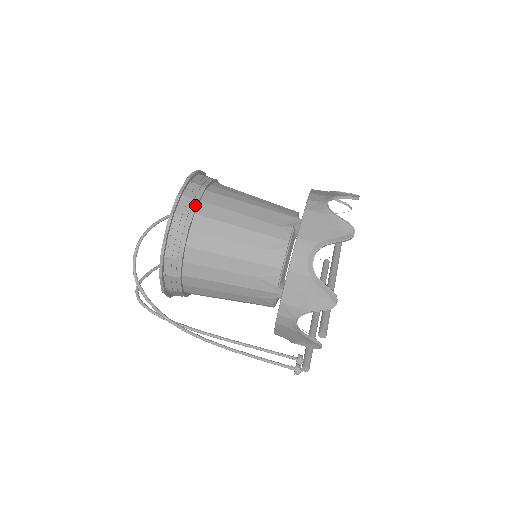
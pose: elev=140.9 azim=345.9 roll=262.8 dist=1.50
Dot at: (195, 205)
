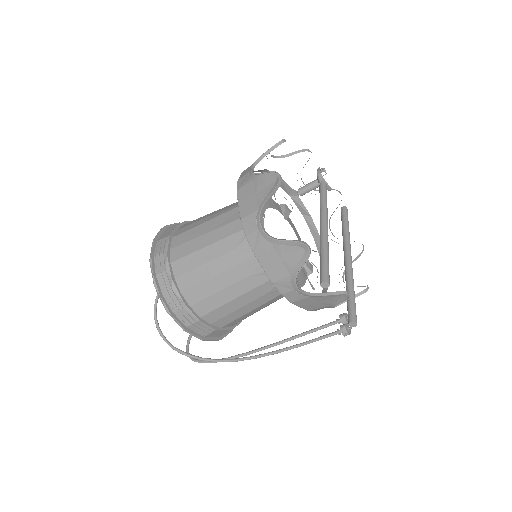
Dot at: (166, 256)
